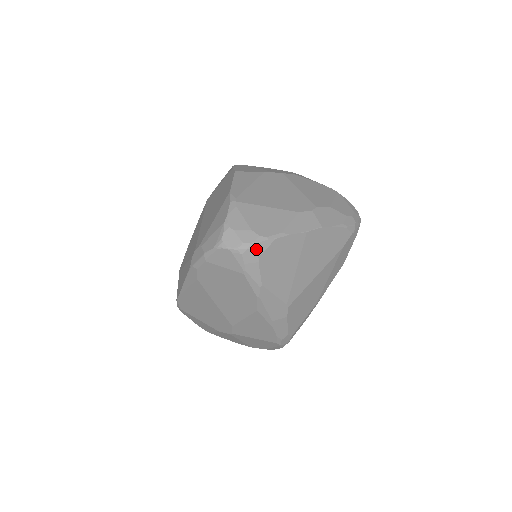
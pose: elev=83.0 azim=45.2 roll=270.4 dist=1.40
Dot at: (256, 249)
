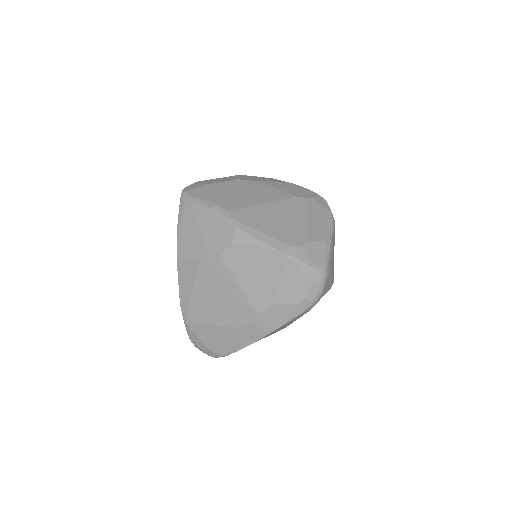
Dot at: occluded
